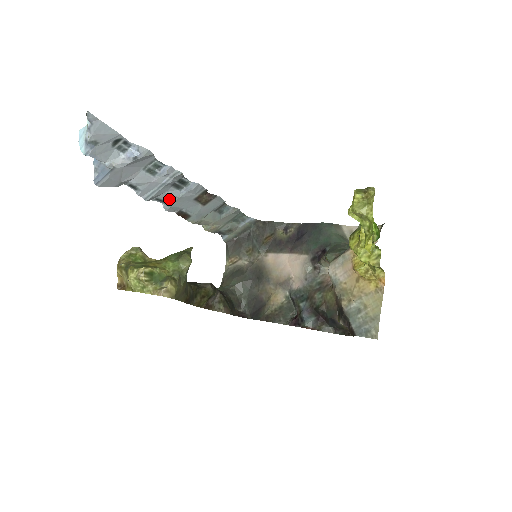
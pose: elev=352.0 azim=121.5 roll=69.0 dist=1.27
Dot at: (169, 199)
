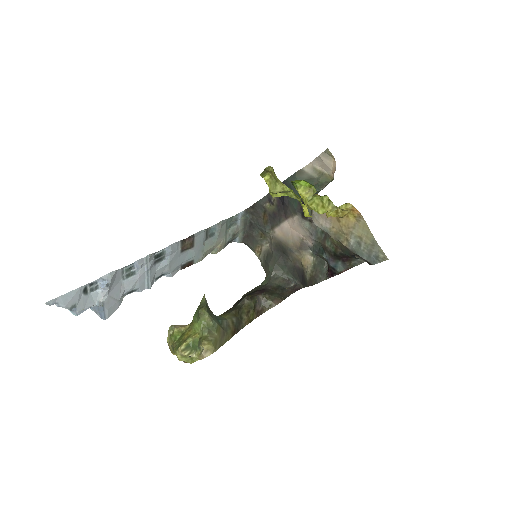
Dot at: (164, 270)
